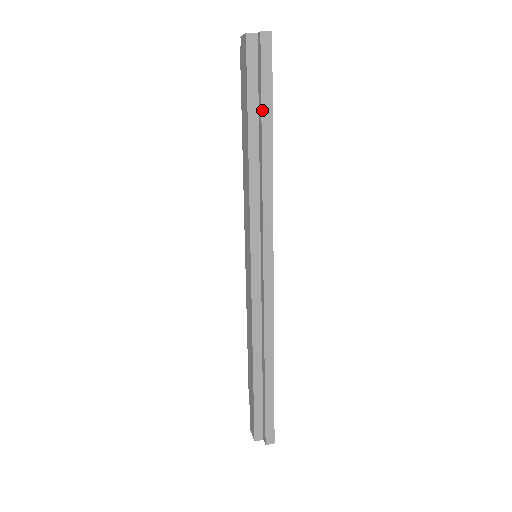
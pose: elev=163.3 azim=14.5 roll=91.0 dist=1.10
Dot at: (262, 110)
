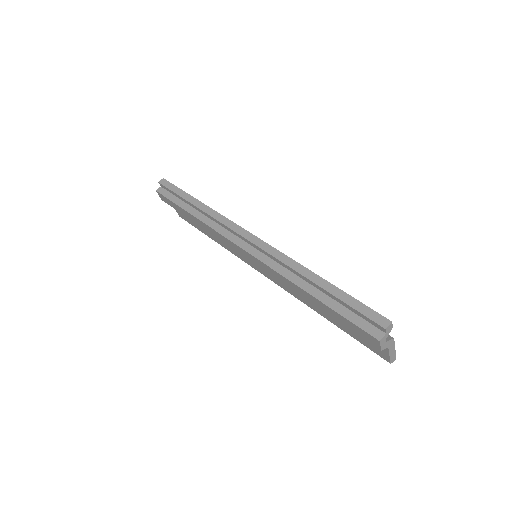
Dot at: (181, 197)
